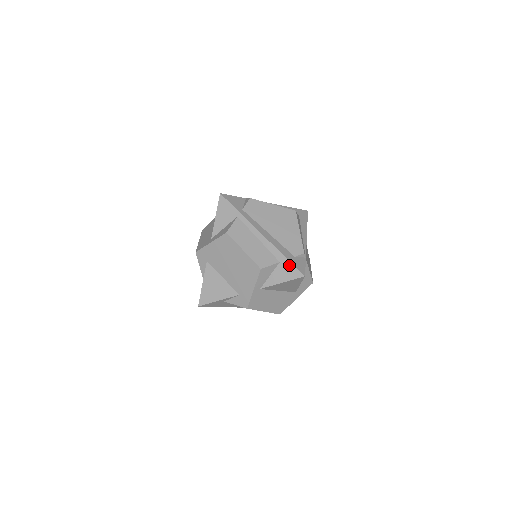
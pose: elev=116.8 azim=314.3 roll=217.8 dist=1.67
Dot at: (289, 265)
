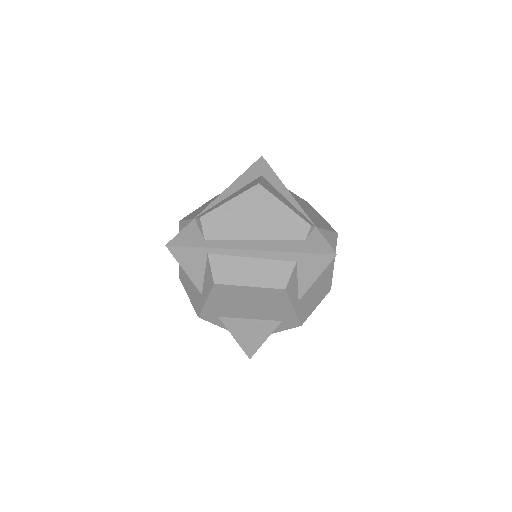
Dot at: (309, 257)
